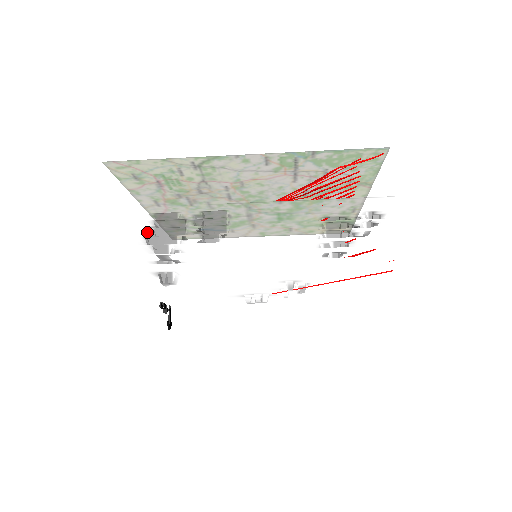
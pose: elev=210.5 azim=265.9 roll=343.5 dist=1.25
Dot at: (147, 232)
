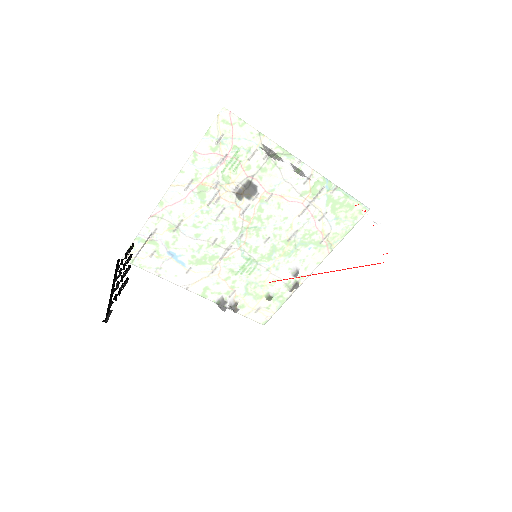
Dot at: occluded
